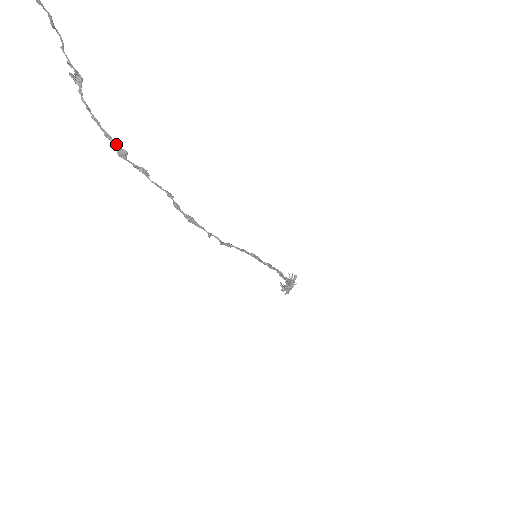
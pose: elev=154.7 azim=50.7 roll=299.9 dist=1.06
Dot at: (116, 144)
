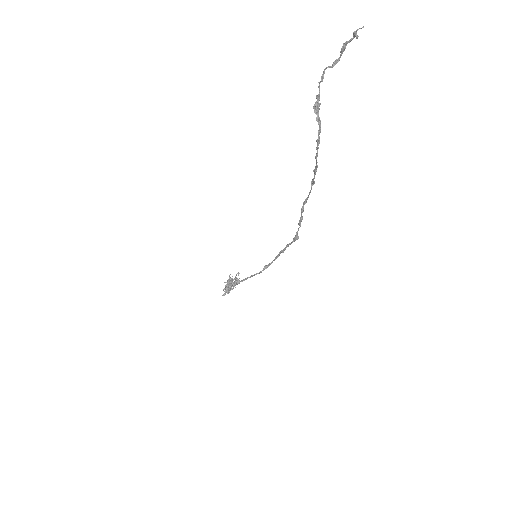
Dot at: (316, 160)
